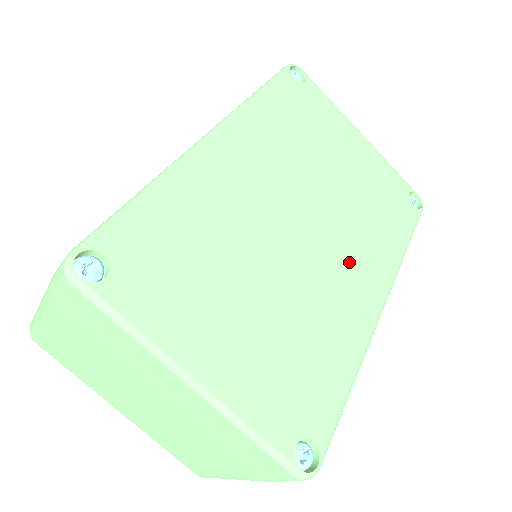
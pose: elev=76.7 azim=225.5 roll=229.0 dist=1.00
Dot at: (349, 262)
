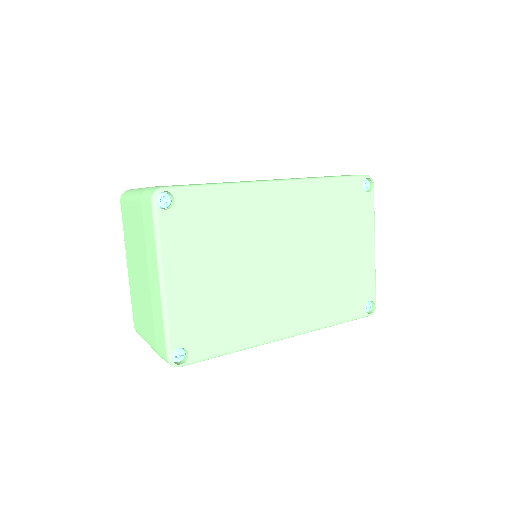
Dot at: (290, 301)
